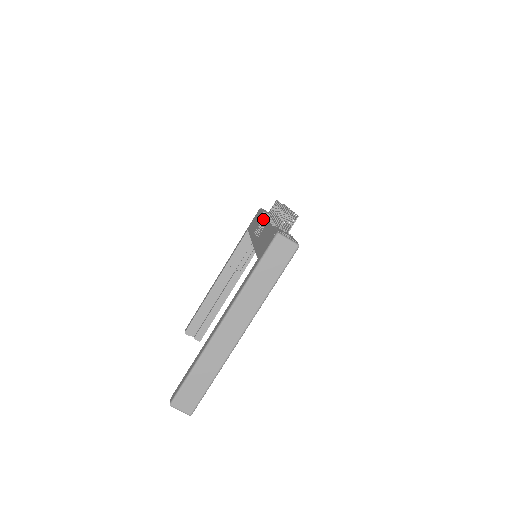
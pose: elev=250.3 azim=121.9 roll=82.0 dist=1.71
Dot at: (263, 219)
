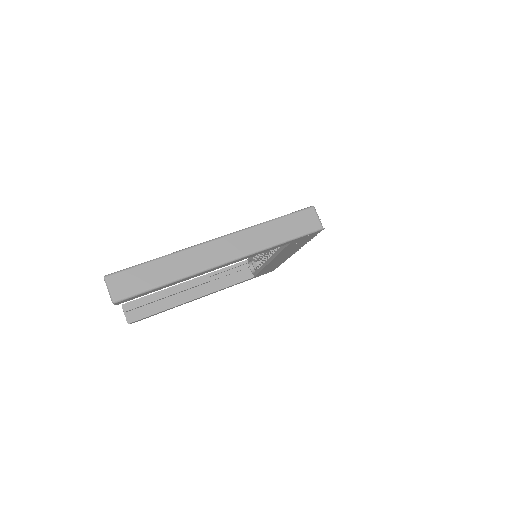
Dot at: occluded
